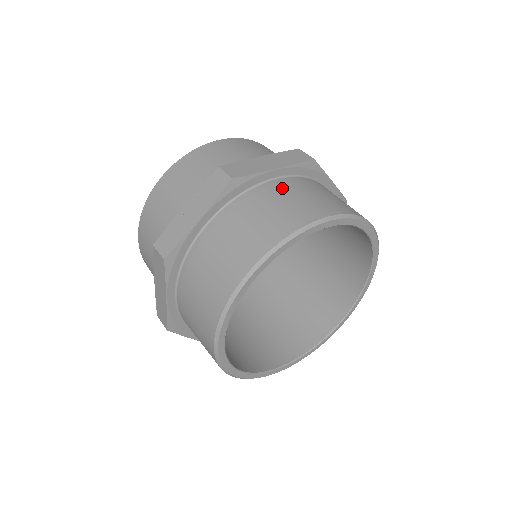
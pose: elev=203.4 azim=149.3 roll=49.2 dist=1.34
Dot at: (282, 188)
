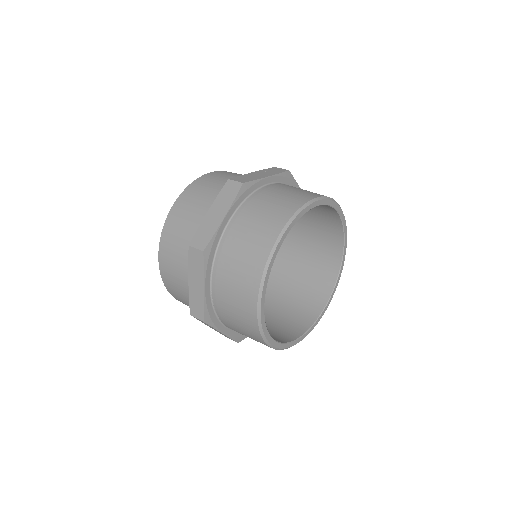
Dot at: occluded
